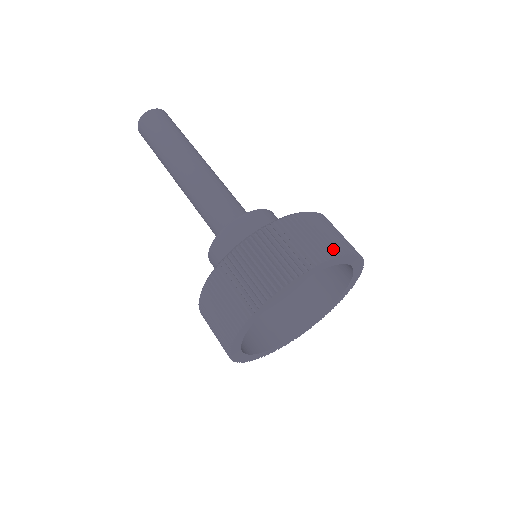
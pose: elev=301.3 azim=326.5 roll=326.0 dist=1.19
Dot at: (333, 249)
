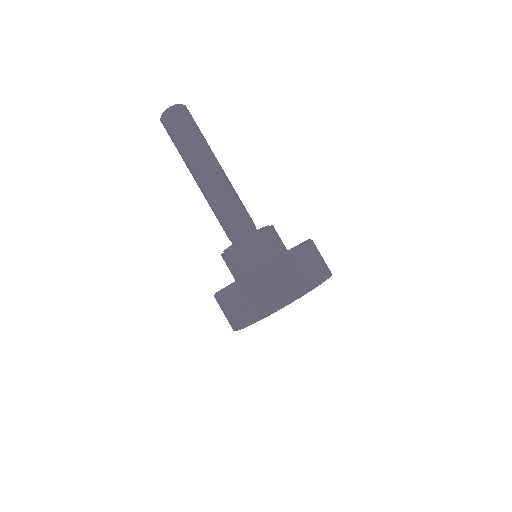
Dot at: (292, 294)
